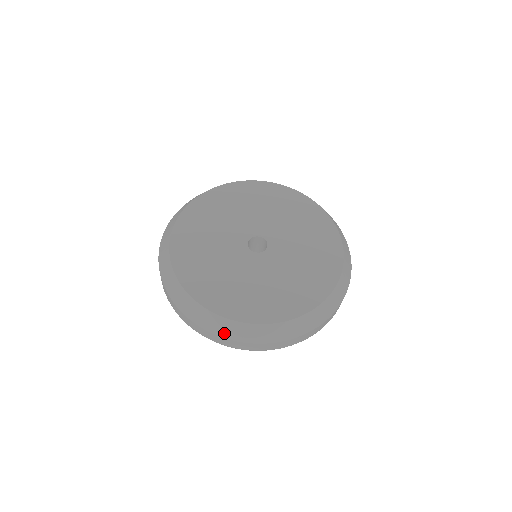
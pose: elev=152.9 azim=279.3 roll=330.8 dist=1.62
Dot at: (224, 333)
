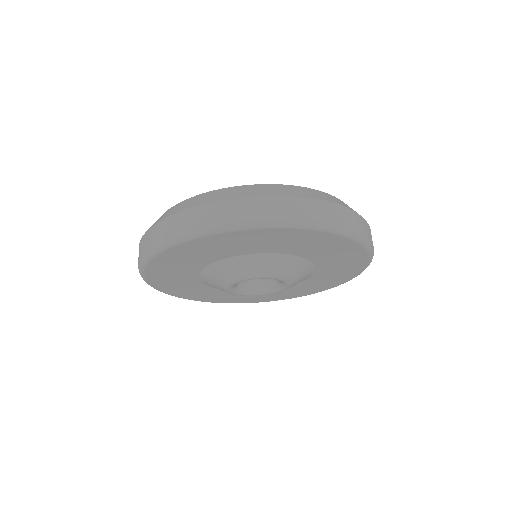
Dot at: occluded
